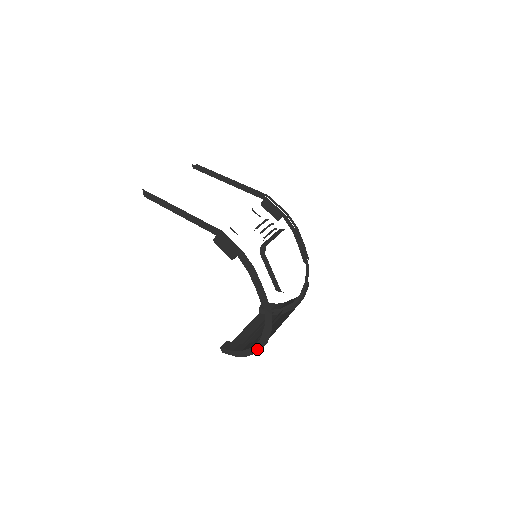
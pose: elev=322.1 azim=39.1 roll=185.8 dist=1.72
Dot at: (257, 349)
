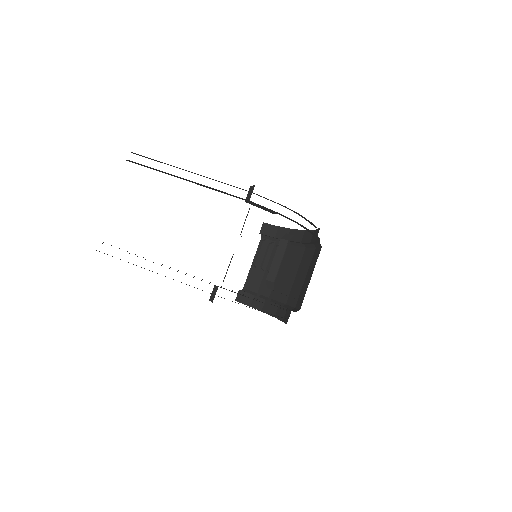
Dot at: occluded
